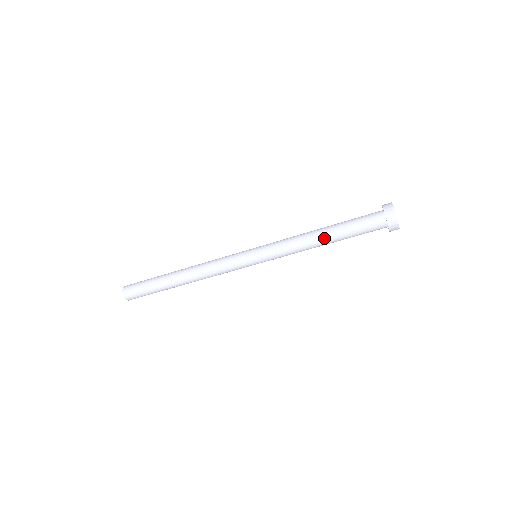
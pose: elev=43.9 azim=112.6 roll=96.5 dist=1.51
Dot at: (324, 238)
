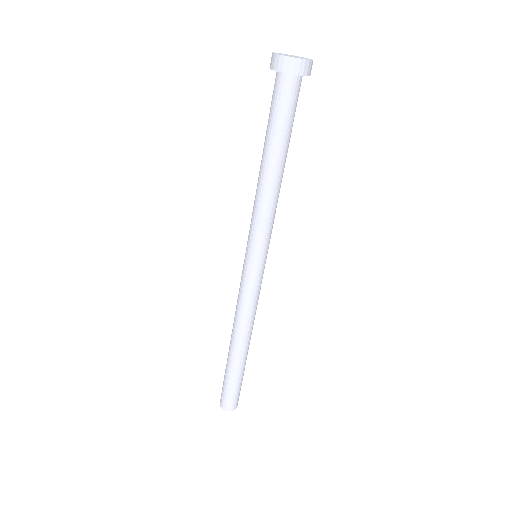
Dot at: (278, 168)
